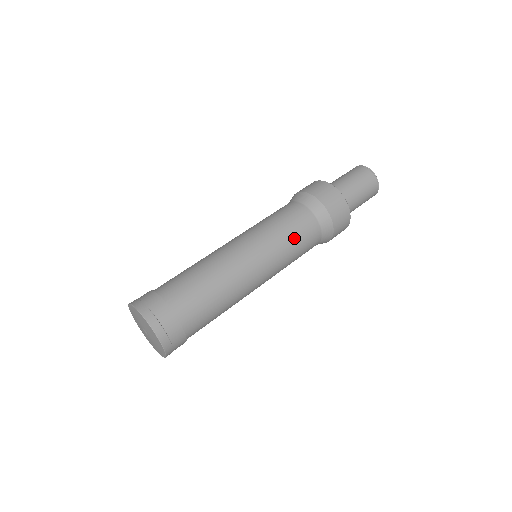
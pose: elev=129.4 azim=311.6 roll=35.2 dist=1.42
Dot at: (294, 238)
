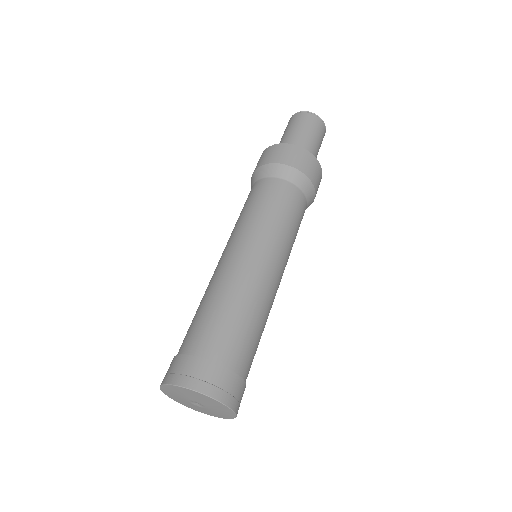
Dot at: occluded
